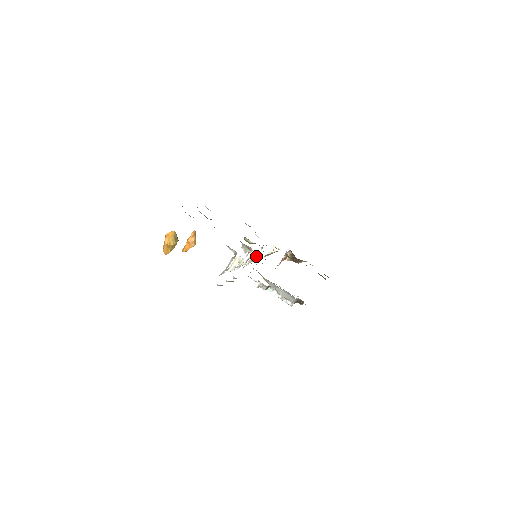
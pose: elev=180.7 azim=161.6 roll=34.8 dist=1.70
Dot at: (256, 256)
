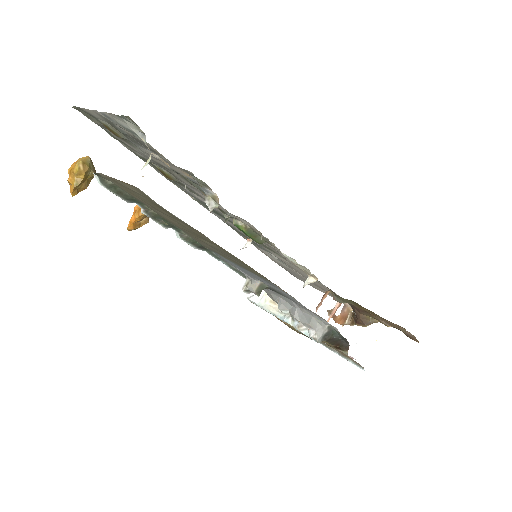
Dot at: (248, 243)
